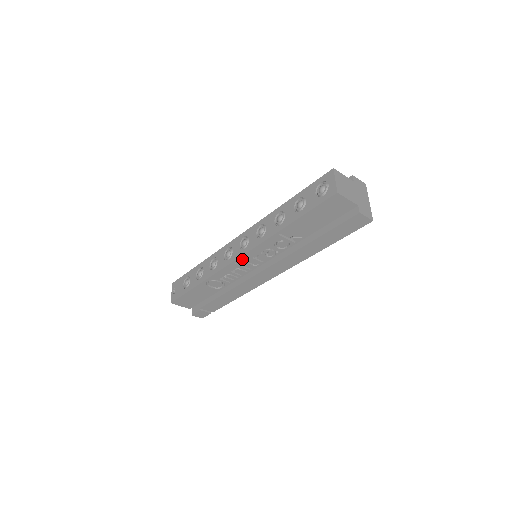
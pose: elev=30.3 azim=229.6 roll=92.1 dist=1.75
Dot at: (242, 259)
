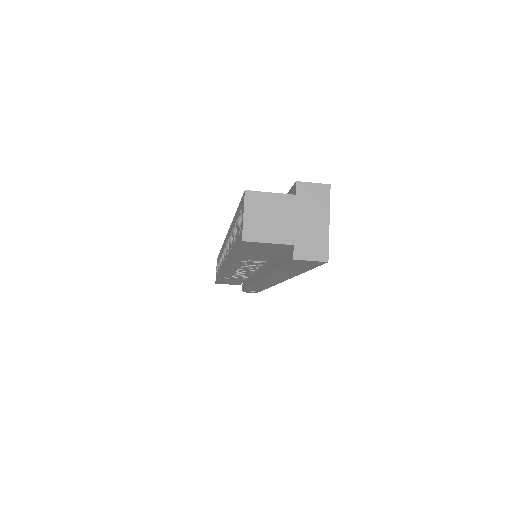
Dot at: (229, 270)
